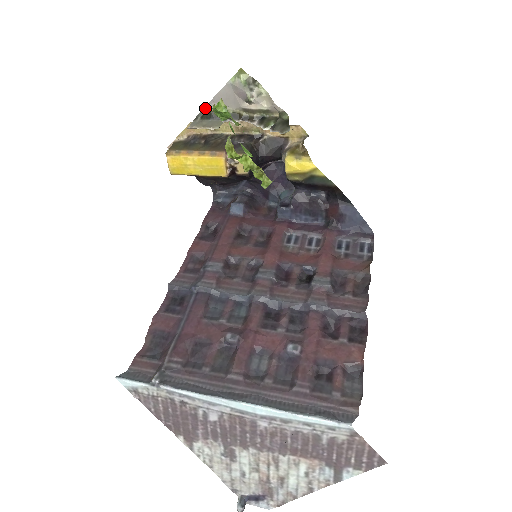
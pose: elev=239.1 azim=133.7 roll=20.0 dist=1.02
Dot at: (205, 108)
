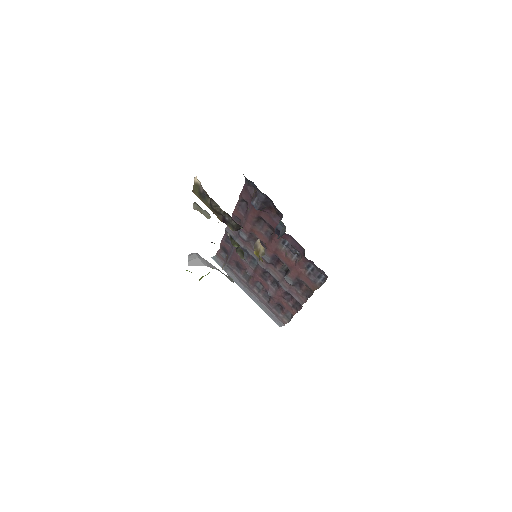
Dot at: occluded
